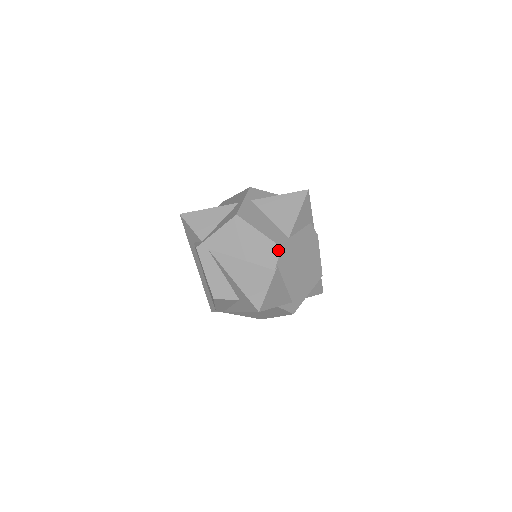
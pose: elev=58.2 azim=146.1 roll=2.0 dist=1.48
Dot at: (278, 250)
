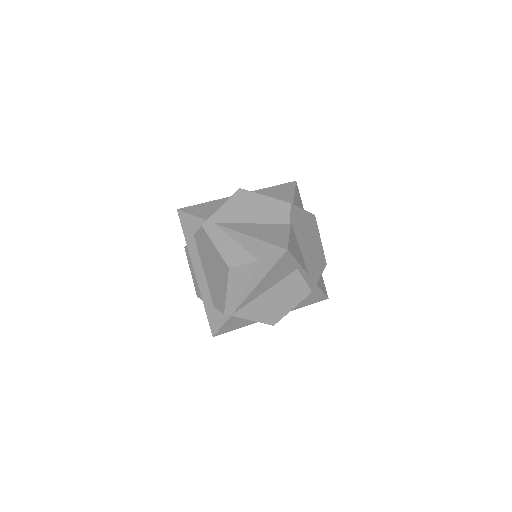
Dot at: (288, 206)
